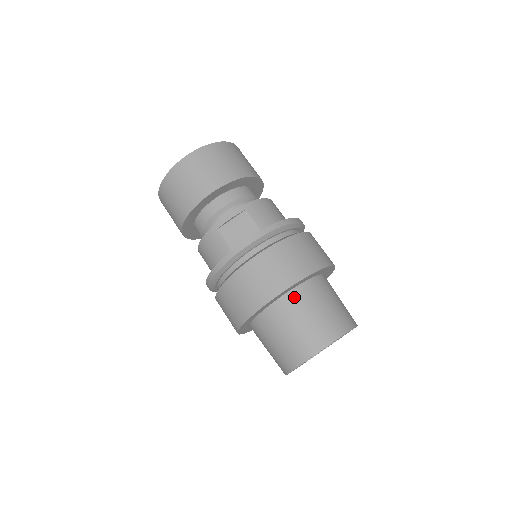
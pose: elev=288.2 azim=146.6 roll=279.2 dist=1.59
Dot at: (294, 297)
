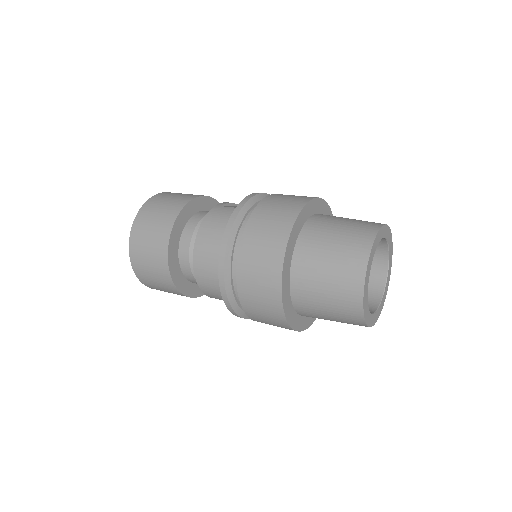
Dot at: occluded
